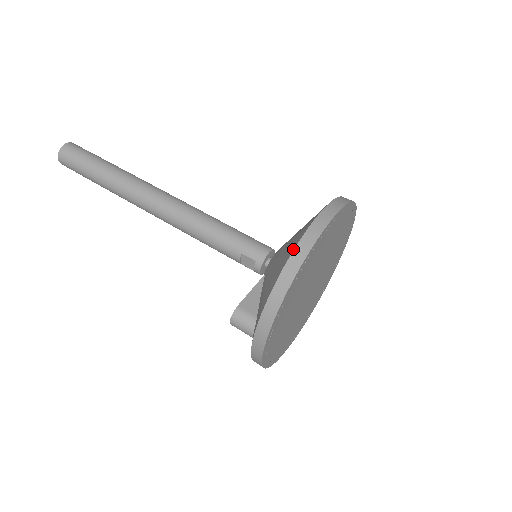
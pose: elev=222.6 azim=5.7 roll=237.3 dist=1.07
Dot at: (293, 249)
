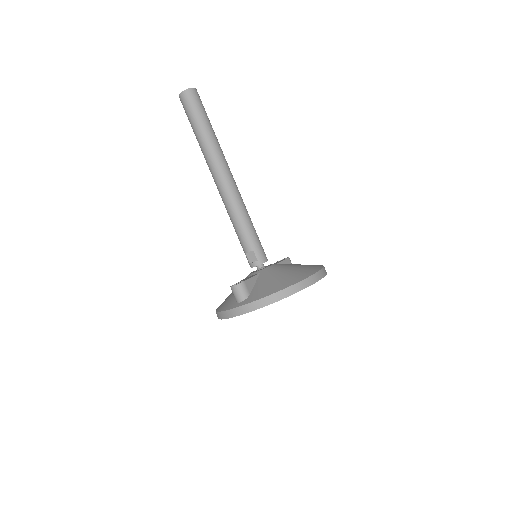
Dot at: (300, 280)
